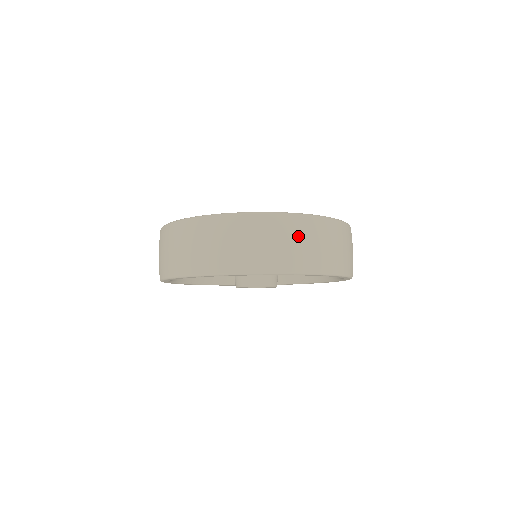
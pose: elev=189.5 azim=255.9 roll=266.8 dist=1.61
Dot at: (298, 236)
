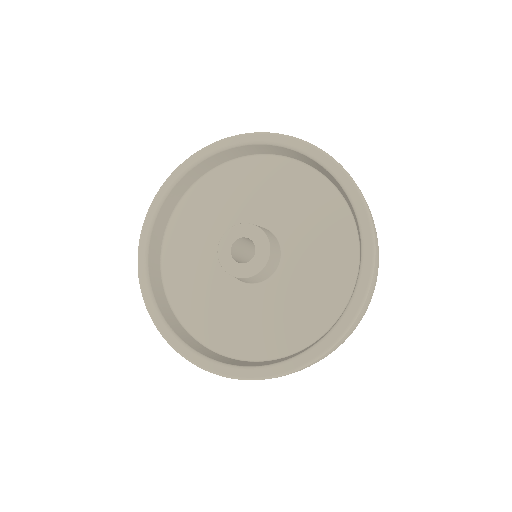
Dot at: occluded
